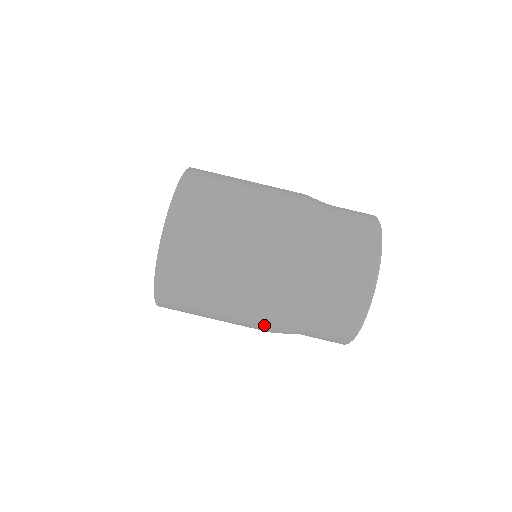
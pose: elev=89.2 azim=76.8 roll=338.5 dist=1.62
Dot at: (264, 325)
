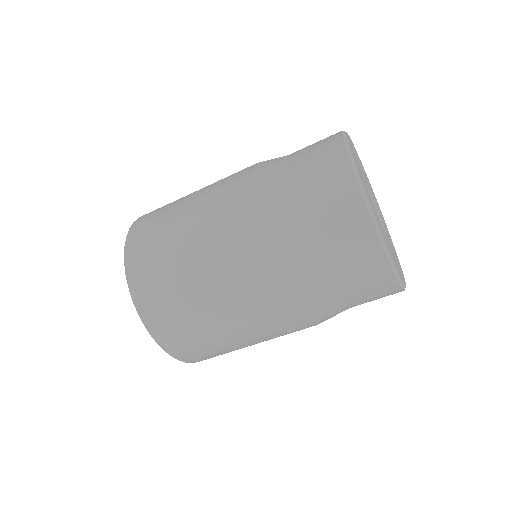
Dot at: occluded
